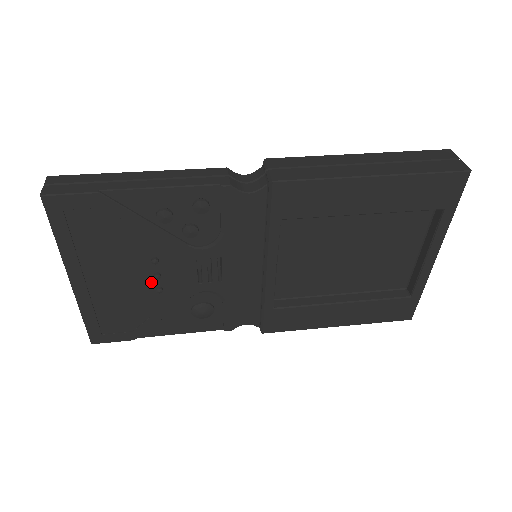
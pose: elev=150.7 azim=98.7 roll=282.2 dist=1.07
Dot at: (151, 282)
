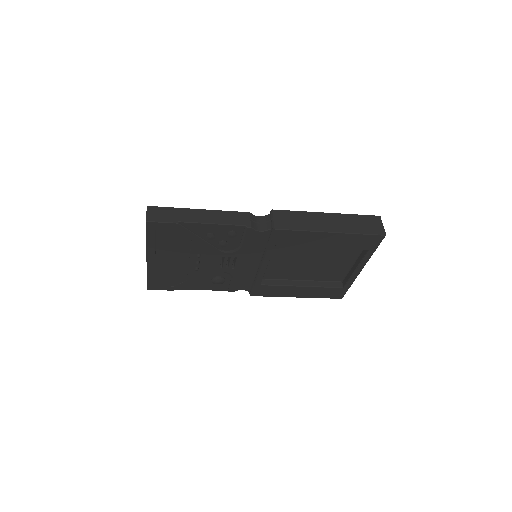
Dot at: (193, 264)
